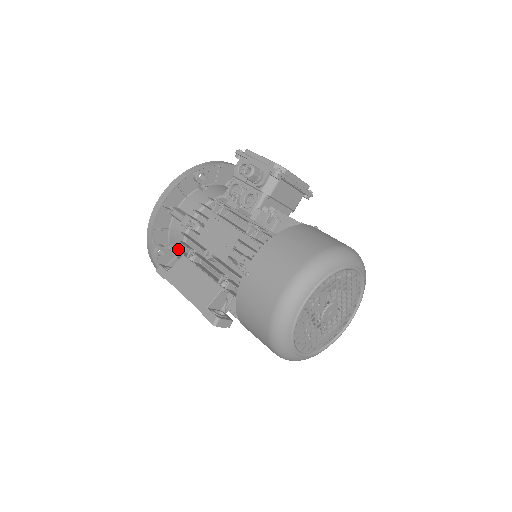
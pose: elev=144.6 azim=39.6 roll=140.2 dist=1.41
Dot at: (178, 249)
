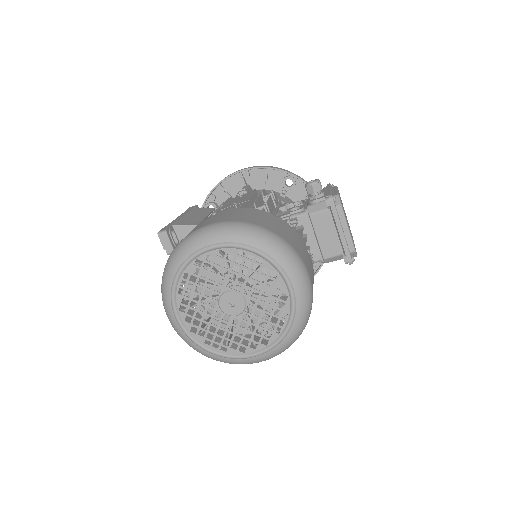
Dot at: occluded
